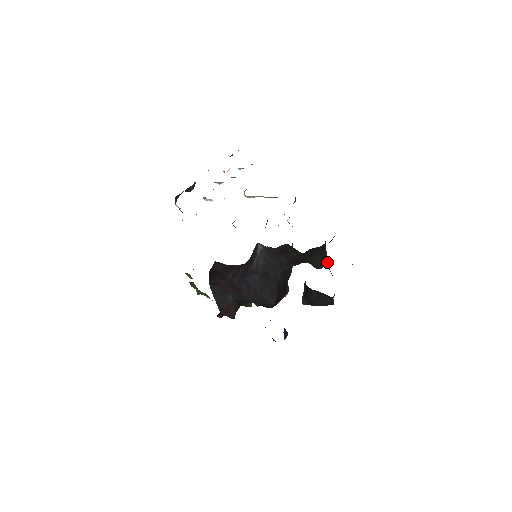
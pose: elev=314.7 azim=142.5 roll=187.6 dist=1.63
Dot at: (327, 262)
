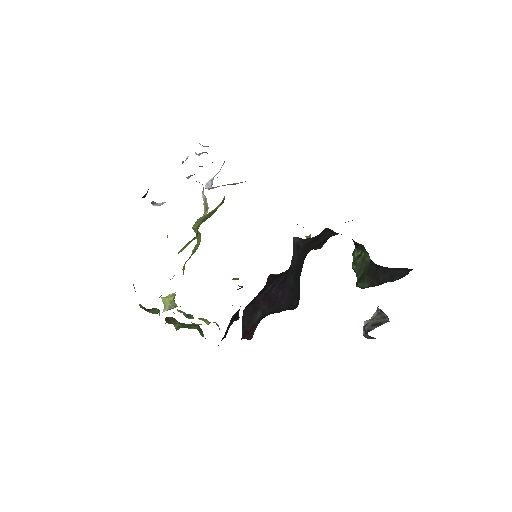
Dot at: occluded
